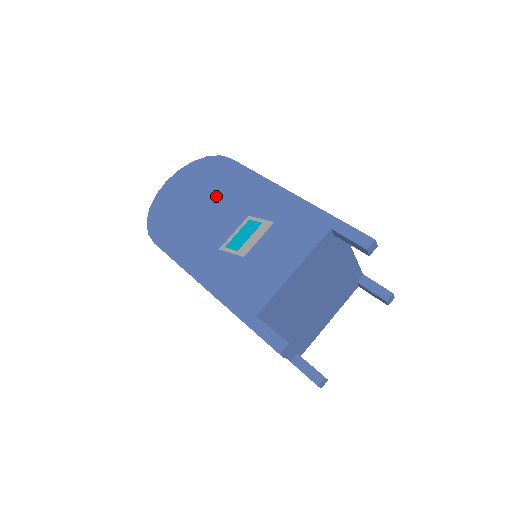
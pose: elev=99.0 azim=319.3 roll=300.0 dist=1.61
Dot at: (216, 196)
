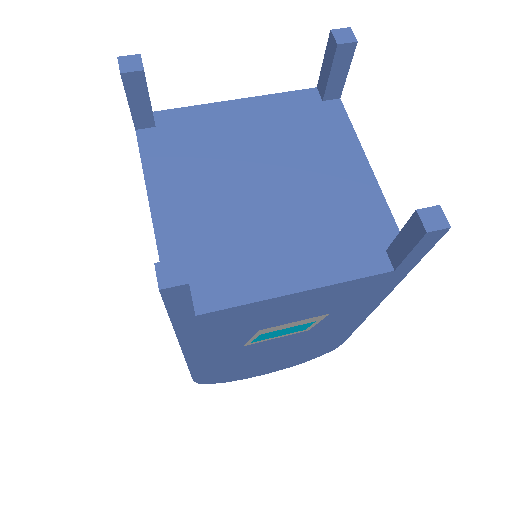
Dot at: occluded
